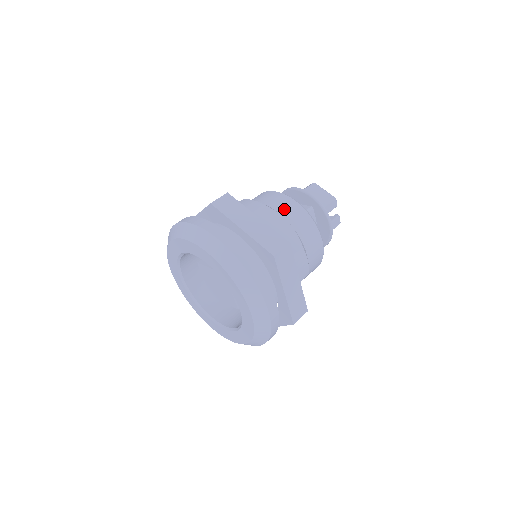
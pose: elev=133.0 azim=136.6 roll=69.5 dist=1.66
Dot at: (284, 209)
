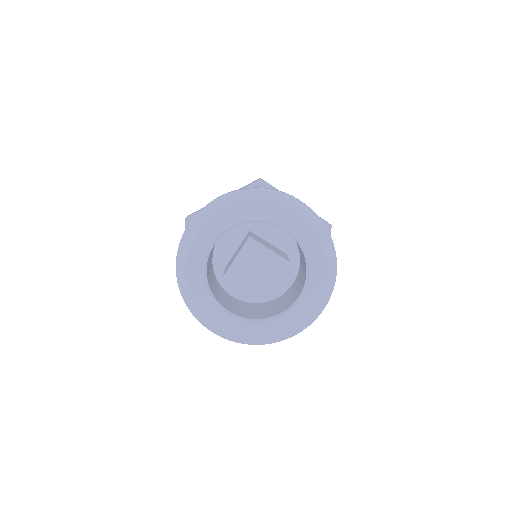
Dot at: occluded
